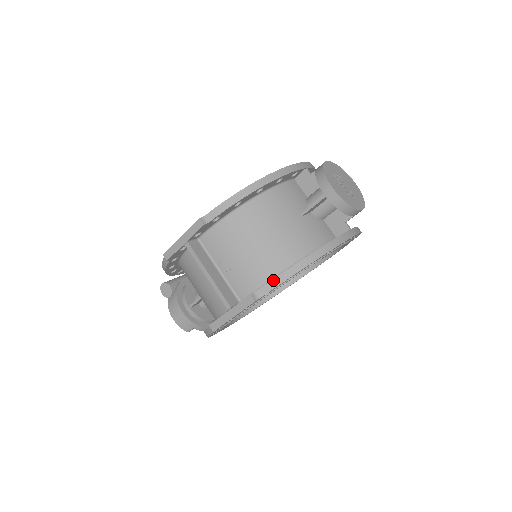
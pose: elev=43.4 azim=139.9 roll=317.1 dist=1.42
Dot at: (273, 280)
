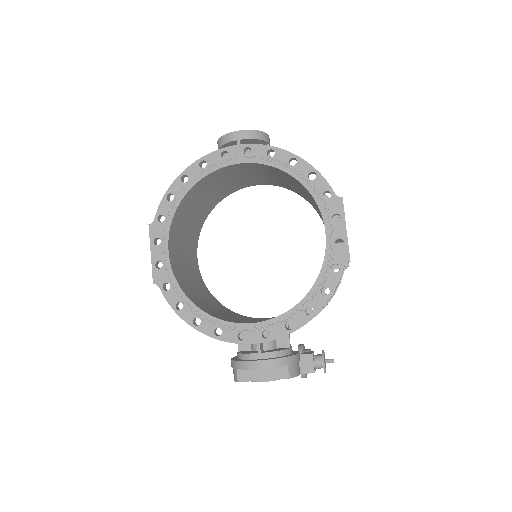
Dot at: occluded
